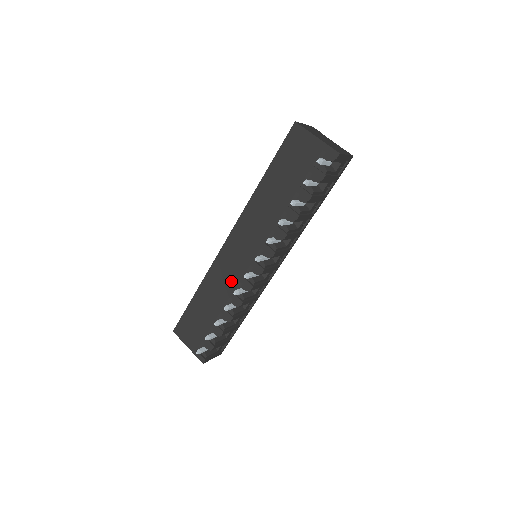
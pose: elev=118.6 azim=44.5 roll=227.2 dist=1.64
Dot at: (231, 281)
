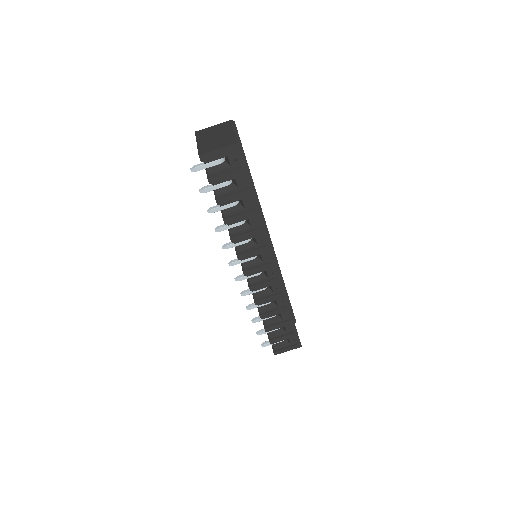
Dot at: occluded
